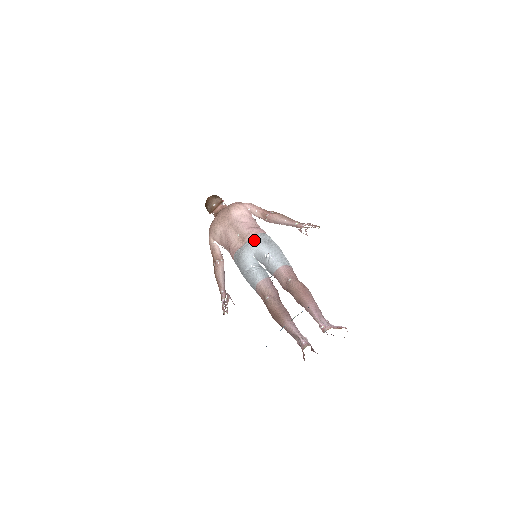
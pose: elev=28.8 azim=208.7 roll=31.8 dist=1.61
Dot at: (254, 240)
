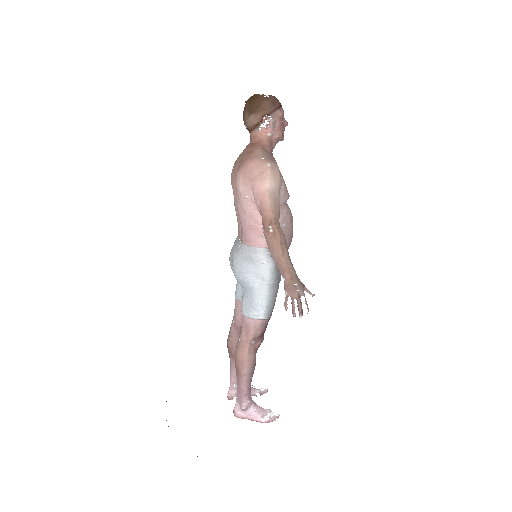
Dot at: (236, 255)
